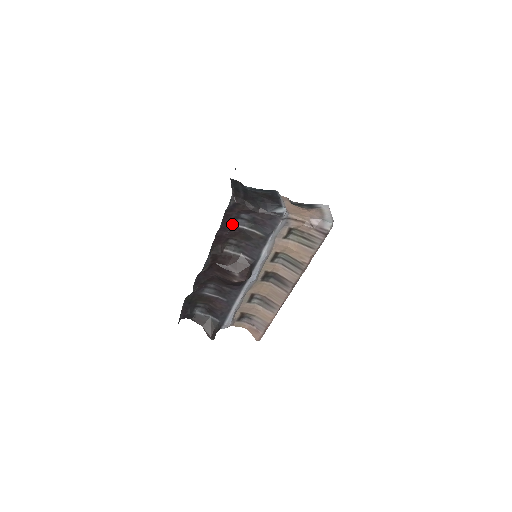
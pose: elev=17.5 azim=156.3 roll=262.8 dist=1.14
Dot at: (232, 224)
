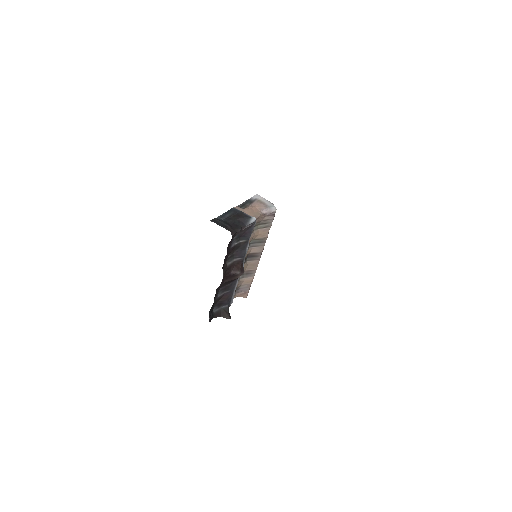
Dot at: (230, 248)
